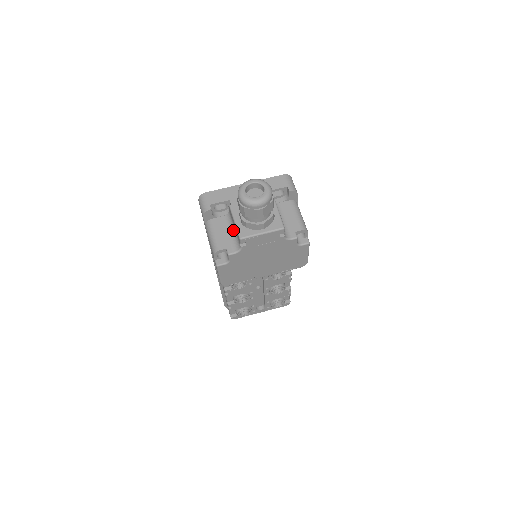
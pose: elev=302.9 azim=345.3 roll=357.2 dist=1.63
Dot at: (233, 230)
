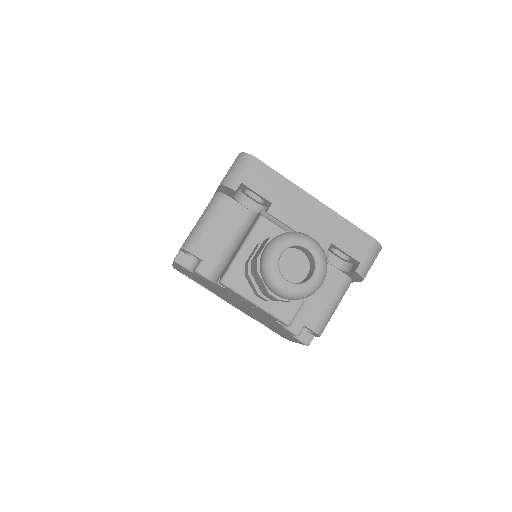
Dot at: (235, 244)
